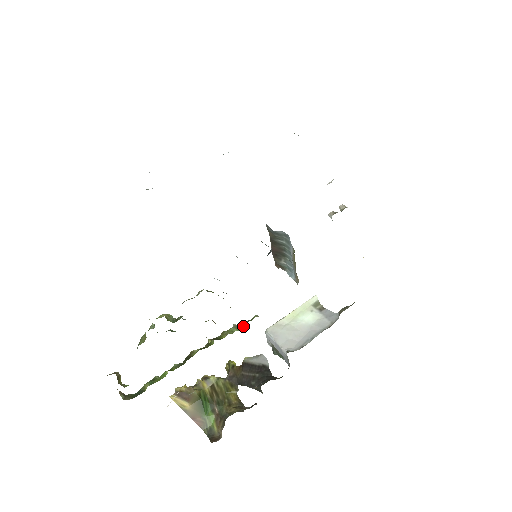
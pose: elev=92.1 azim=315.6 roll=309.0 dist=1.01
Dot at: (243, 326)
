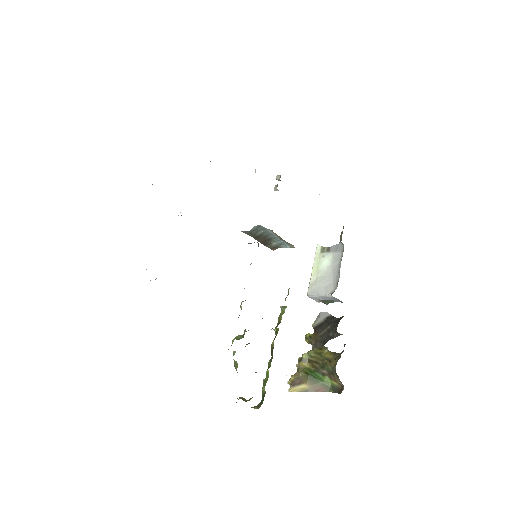
Dot at: occluded
